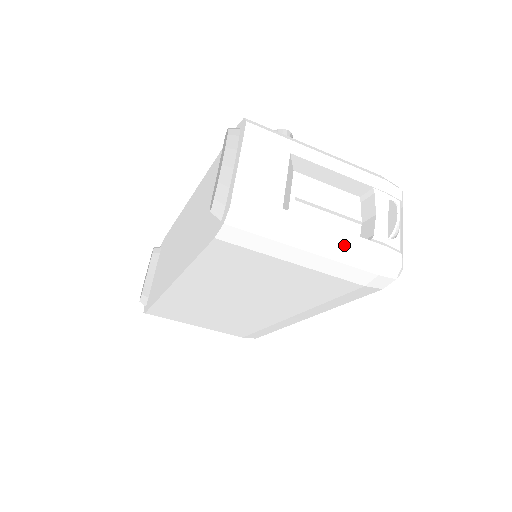
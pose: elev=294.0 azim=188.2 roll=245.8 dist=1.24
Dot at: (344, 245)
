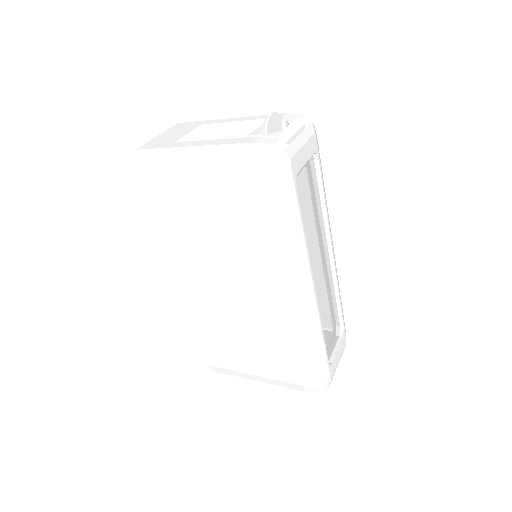
Dot at: (216, 144)
